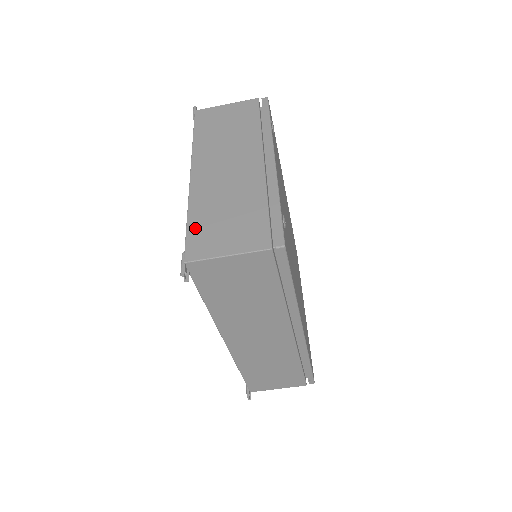
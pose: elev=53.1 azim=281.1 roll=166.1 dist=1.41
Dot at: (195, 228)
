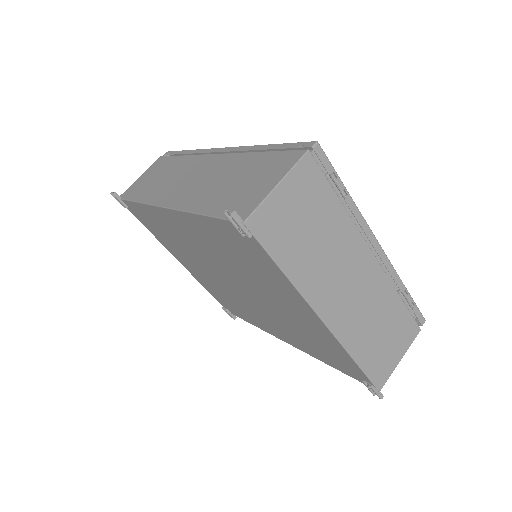
Dot at: occluded
